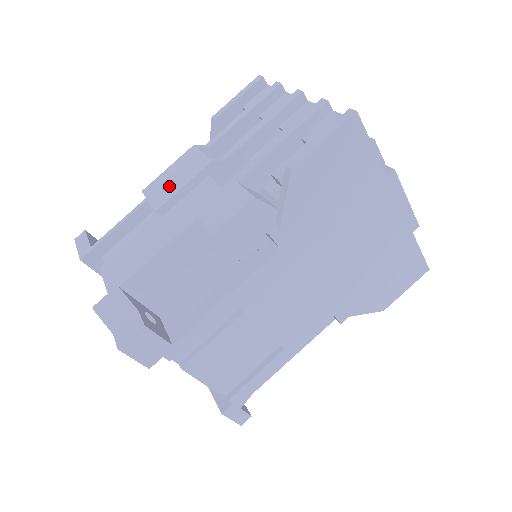
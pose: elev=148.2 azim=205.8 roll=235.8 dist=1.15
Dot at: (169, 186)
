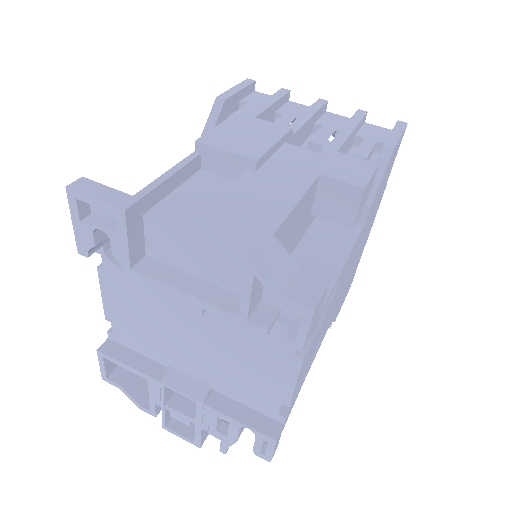
Dot at: (248, 141)
